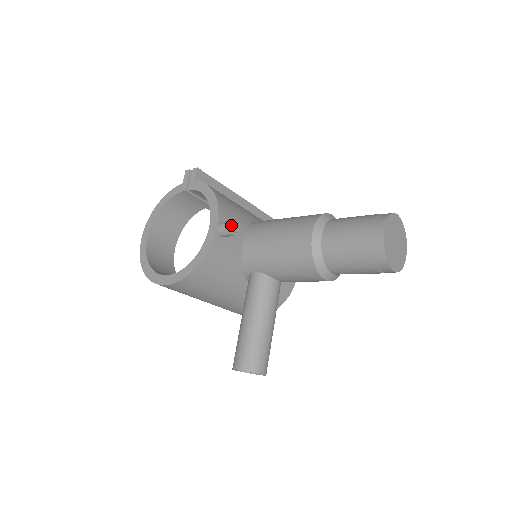
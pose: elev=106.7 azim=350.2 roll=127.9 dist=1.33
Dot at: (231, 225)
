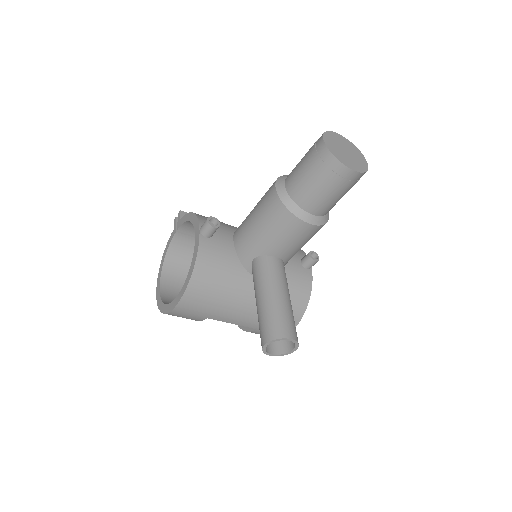
Dot at: (209, 220)
